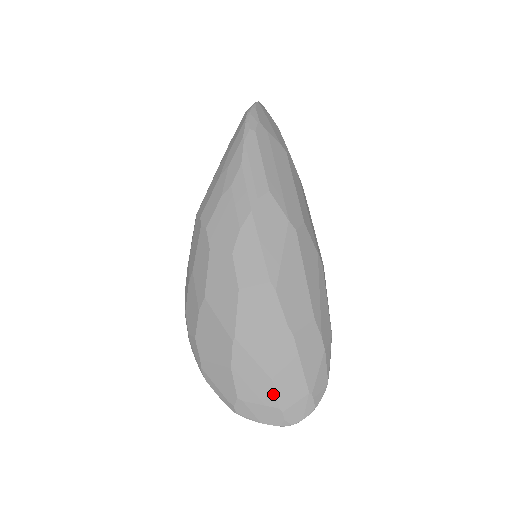
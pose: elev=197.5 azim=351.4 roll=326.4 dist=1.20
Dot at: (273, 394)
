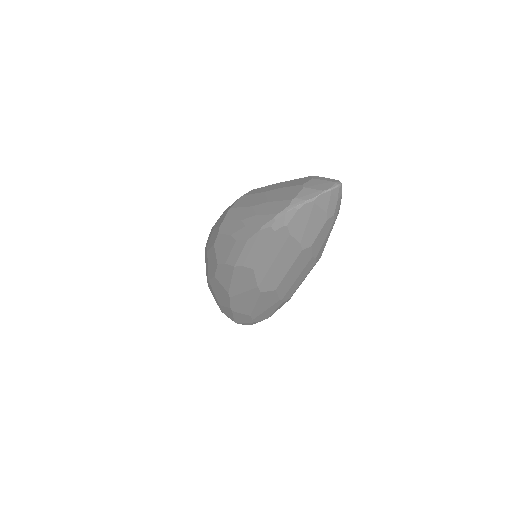
Dot at: (219, 306)
